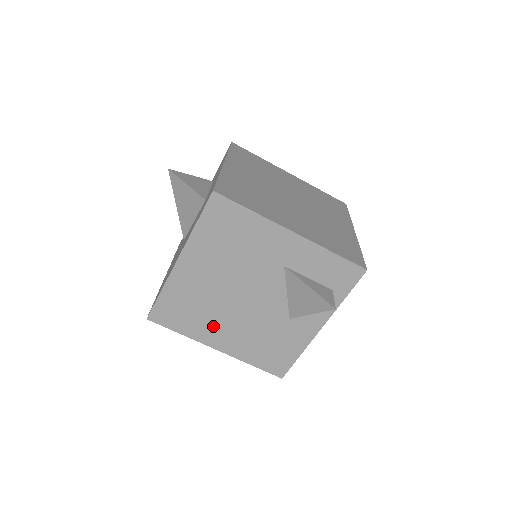
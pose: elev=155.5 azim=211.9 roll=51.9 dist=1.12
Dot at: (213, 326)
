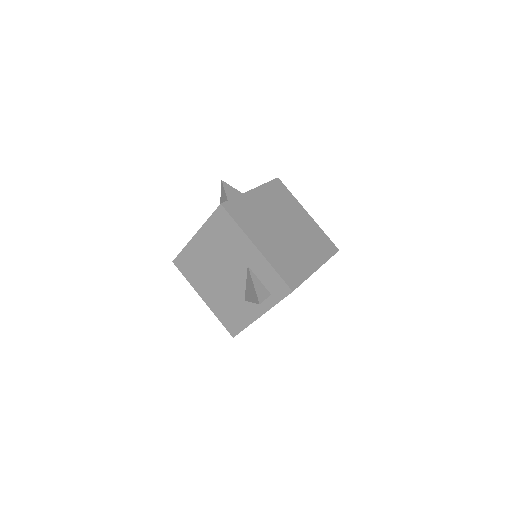
Dot at: (204, 284)
